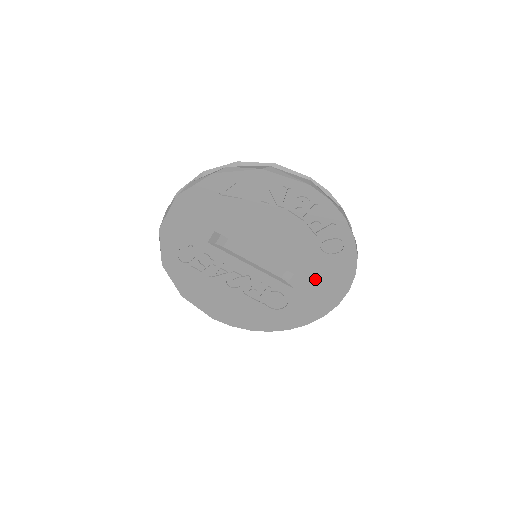
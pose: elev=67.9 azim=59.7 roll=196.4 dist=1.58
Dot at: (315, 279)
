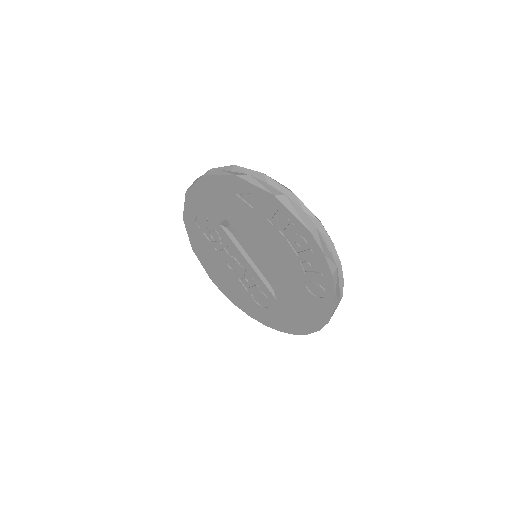
Dot at: (295, 304)
